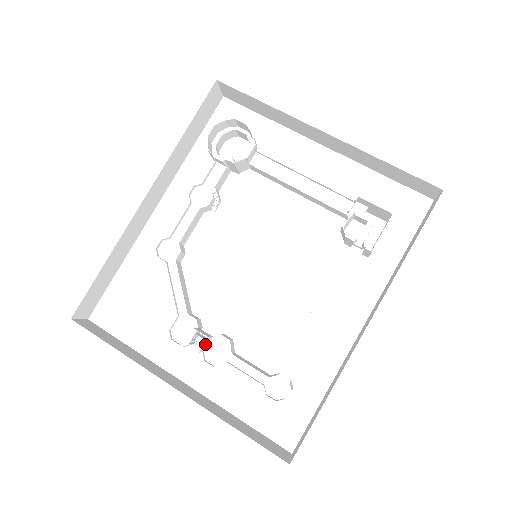
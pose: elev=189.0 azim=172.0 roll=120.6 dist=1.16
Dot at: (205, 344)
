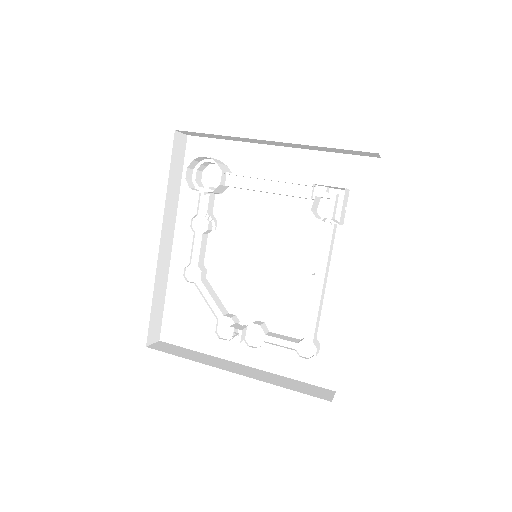
Dot at: (243, 335)
